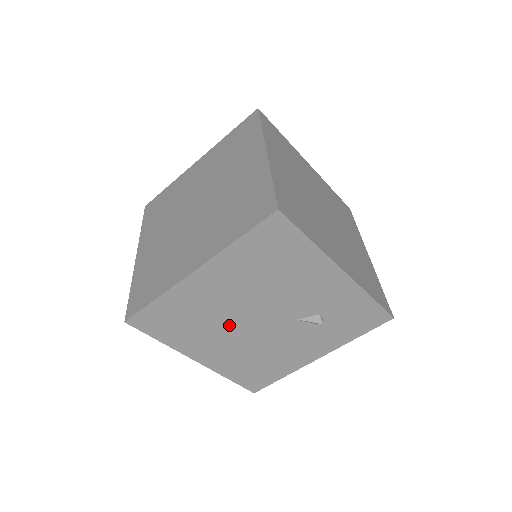
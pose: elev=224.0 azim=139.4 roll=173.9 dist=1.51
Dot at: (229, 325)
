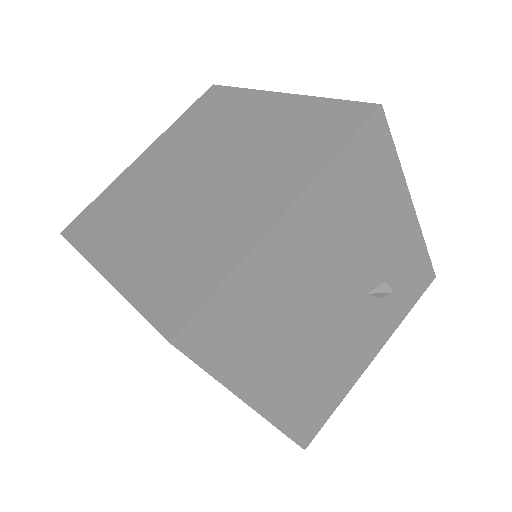
Dot at: (302, 319)
